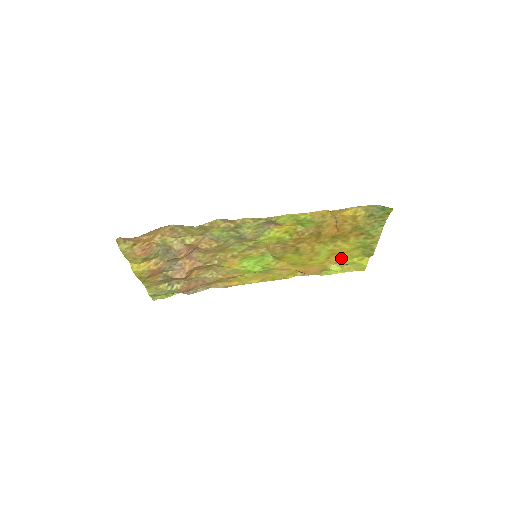
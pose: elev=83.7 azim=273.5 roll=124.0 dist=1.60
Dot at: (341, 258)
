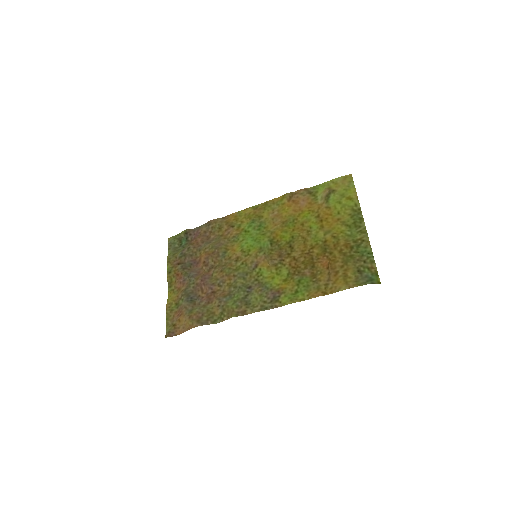
Dot at: (330, 209)
